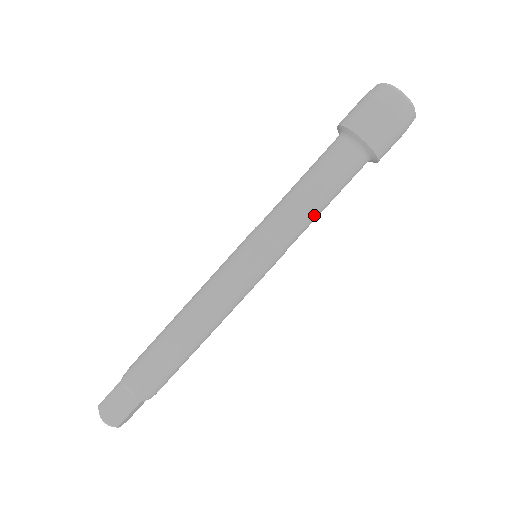
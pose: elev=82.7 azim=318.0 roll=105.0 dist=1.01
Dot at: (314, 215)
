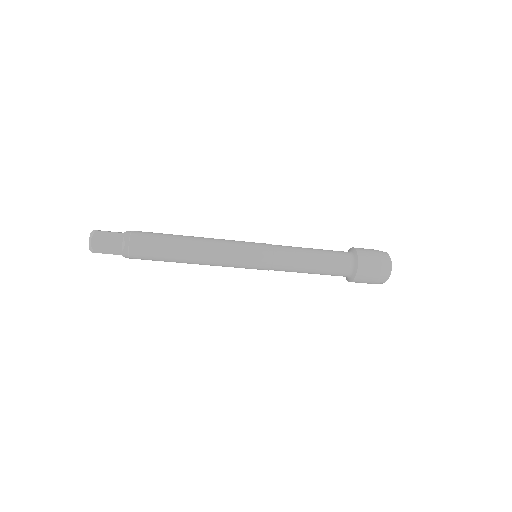
Dot at: occluded
